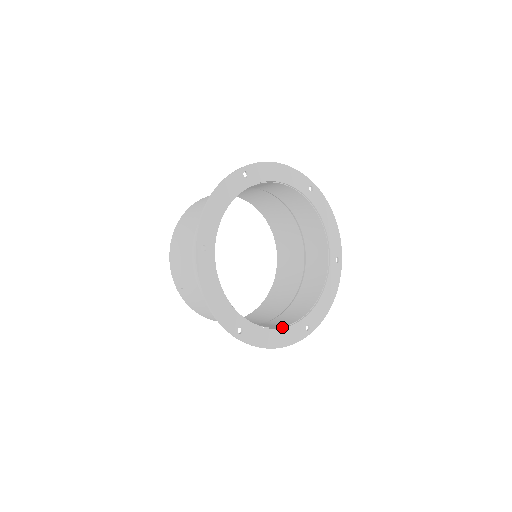
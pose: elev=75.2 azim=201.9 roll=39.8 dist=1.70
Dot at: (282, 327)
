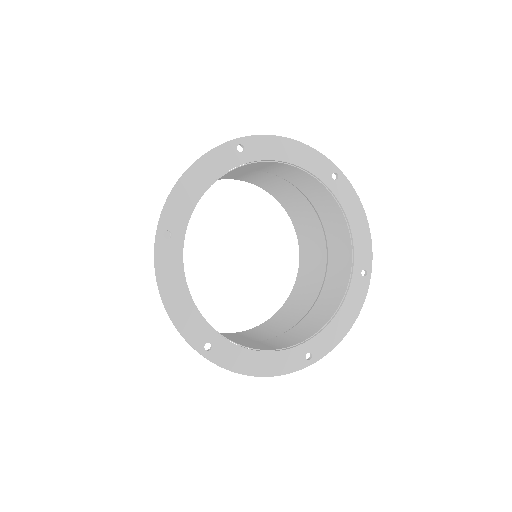
Dot at: (341, 302)
